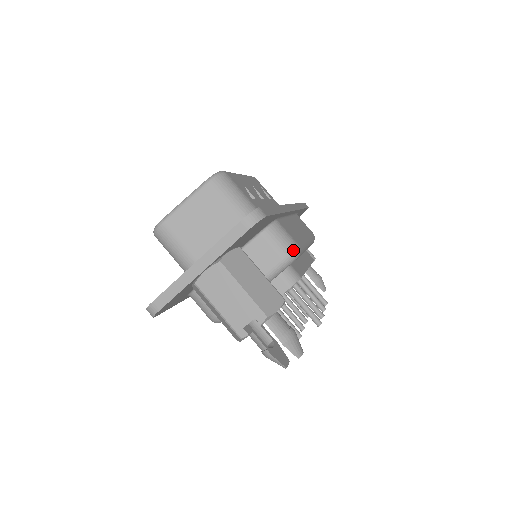
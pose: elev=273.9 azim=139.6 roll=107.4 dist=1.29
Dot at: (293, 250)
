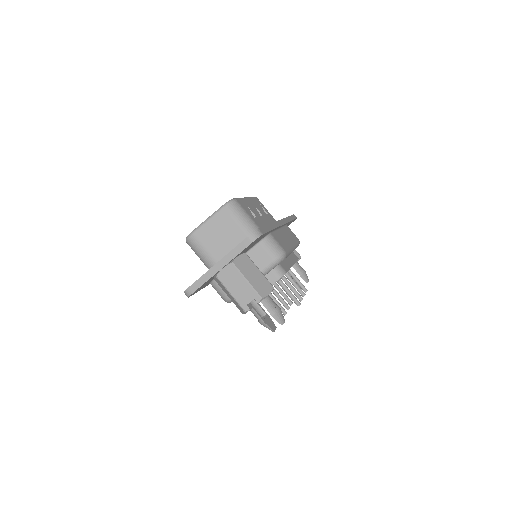
Dot at: (281, 254)
